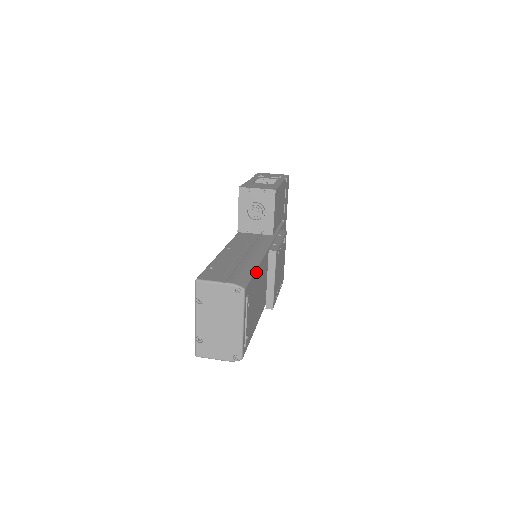
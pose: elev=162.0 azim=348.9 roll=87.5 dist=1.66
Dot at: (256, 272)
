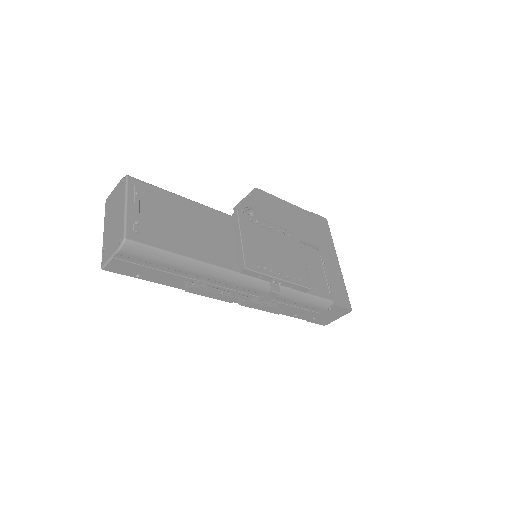
Dot at: (178, 197)
